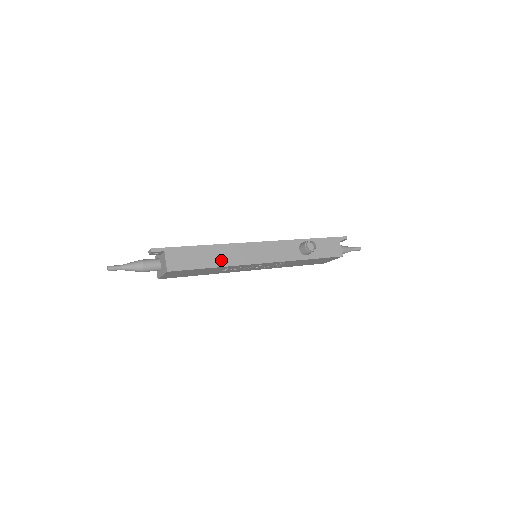
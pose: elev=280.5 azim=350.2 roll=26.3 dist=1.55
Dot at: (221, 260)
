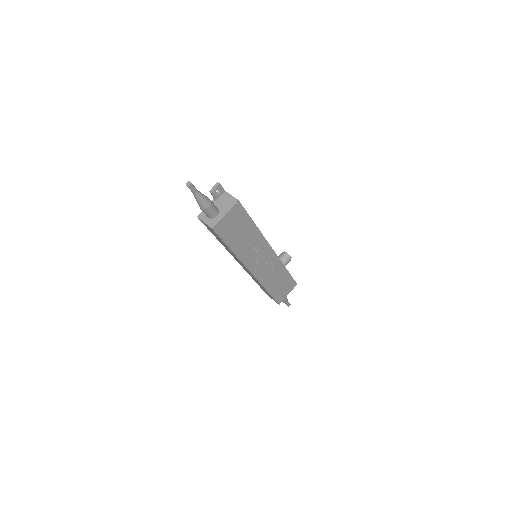
Dot at: occluded
